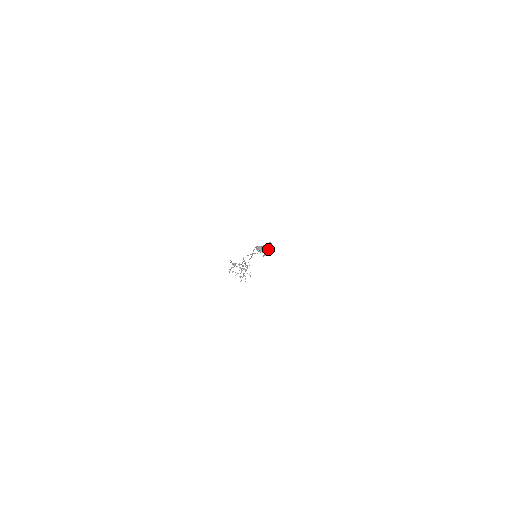
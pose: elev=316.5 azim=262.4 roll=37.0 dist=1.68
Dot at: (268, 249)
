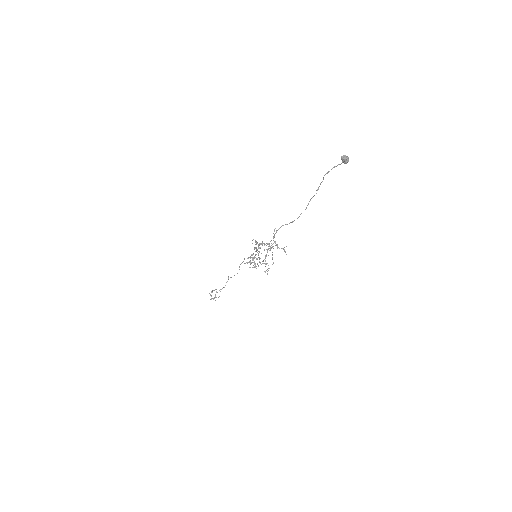
Dot at: occluded
